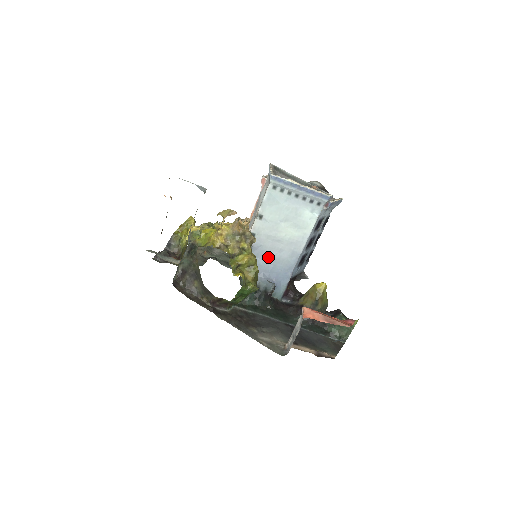
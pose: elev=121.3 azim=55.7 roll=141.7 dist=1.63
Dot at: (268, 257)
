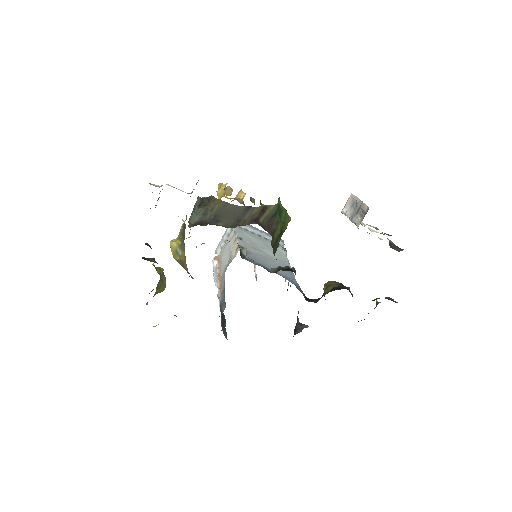
Dot at: (266, 265)
